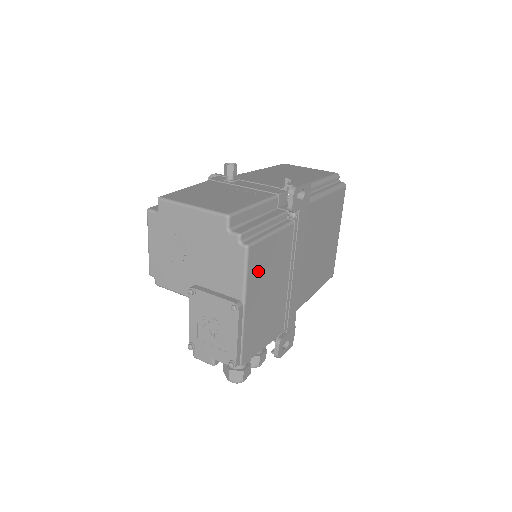
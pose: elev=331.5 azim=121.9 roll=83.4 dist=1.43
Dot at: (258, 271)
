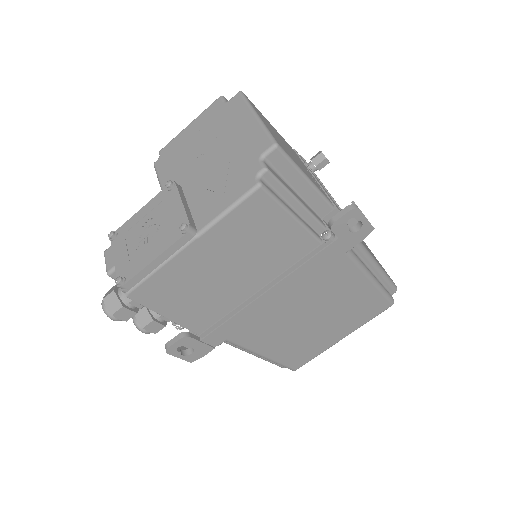
Dot at: (243, 228)
